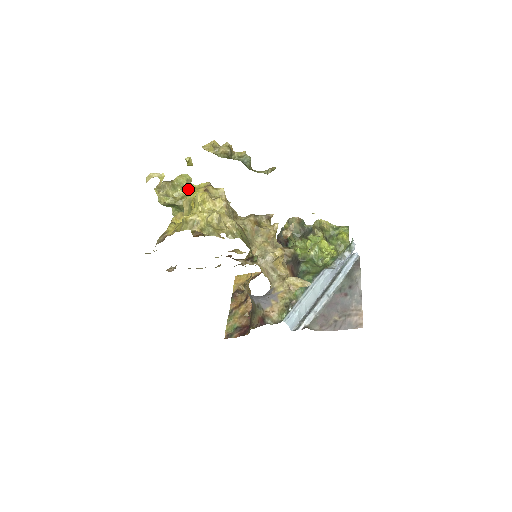
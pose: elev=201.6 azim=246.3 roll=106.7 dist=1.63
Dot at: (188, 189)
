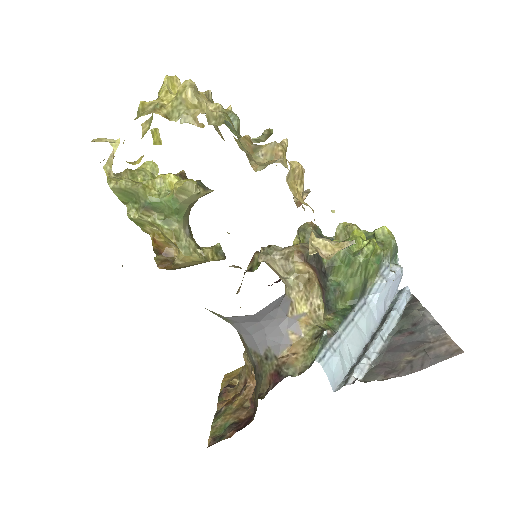
Dot at: occluded
